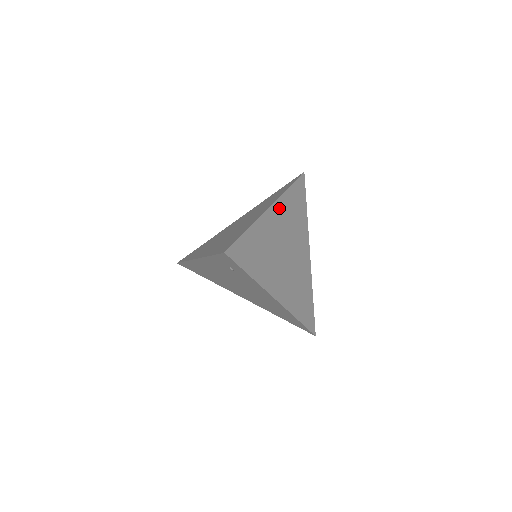
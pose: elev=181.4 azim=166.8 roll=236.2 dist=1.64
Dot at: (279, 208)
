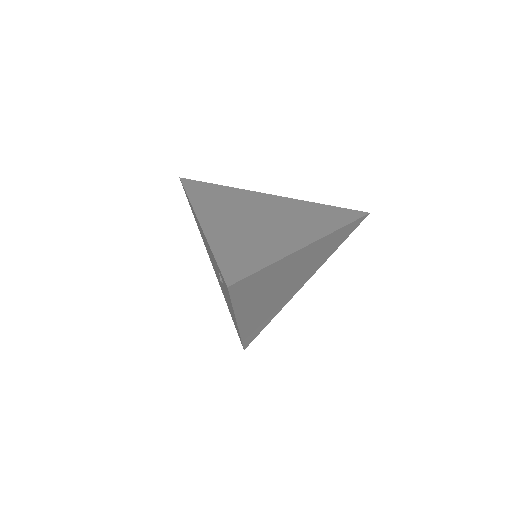
Dot at: (317, 245)
